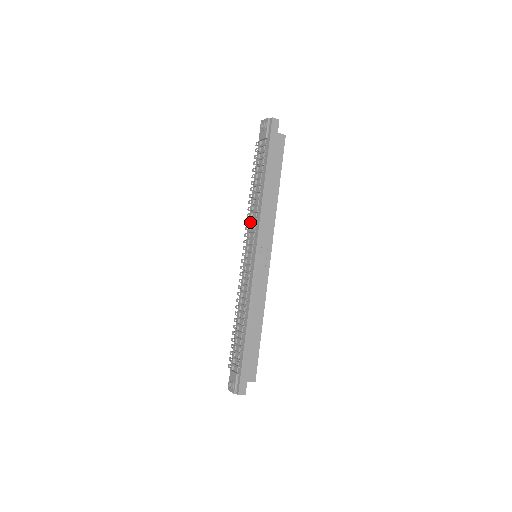
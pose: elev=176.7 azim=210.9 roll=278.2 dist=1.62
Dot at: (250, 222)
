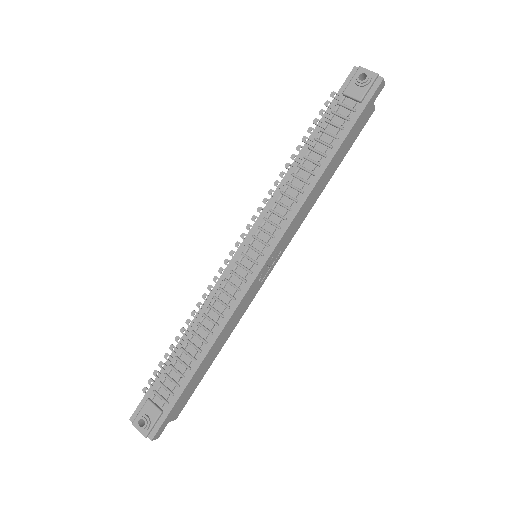
Dot at: (274, 206)
